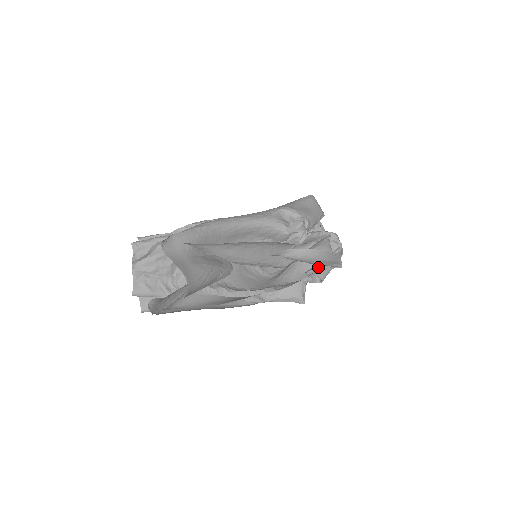
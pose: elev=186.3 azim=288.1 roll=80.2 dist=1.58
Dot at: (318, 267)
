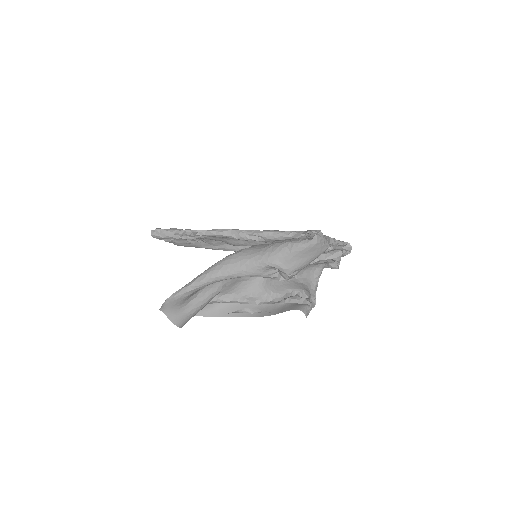
Dot at: (301, 289)
